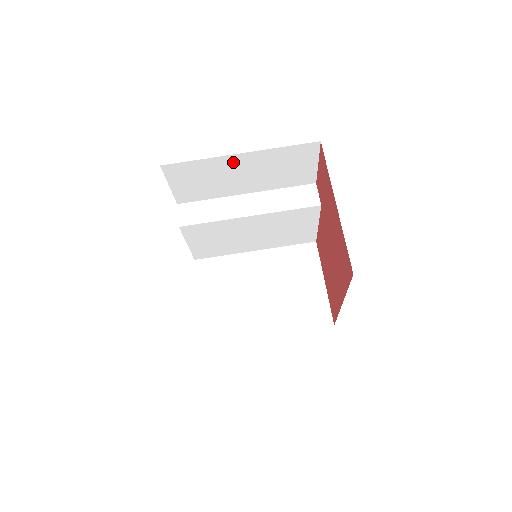
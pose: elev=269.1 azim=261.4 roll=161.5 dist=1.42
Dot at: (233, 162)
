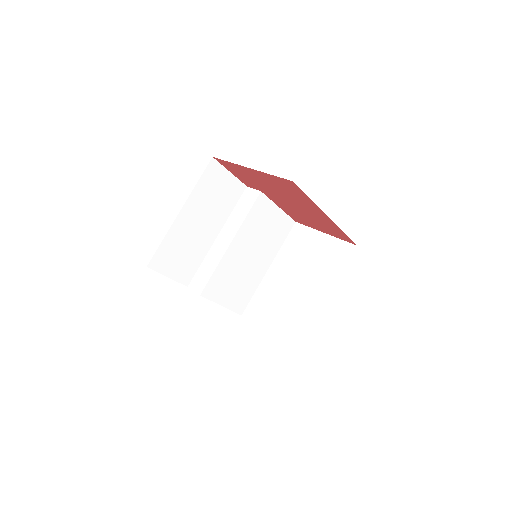
Dot at: (183, 222)
